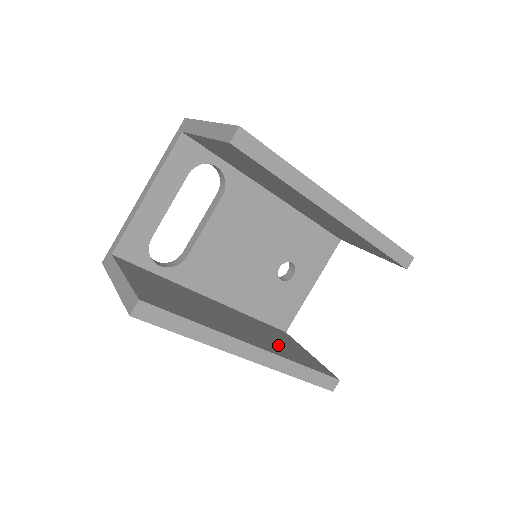
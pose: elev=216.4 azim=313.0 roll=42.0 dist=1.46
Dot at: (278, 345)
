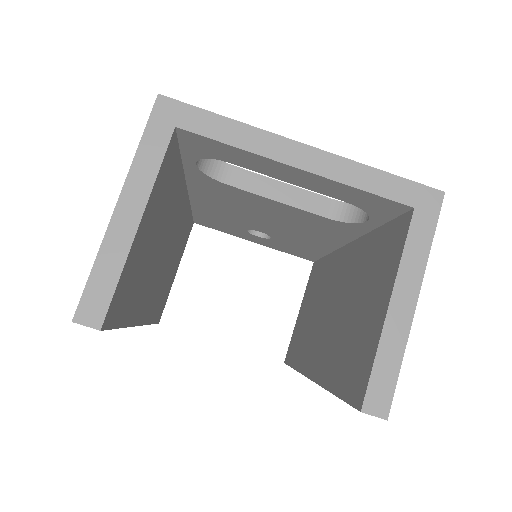
Dot at: (163, 286)
